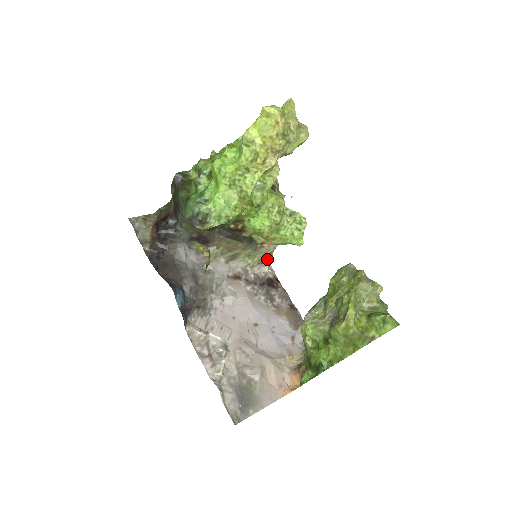
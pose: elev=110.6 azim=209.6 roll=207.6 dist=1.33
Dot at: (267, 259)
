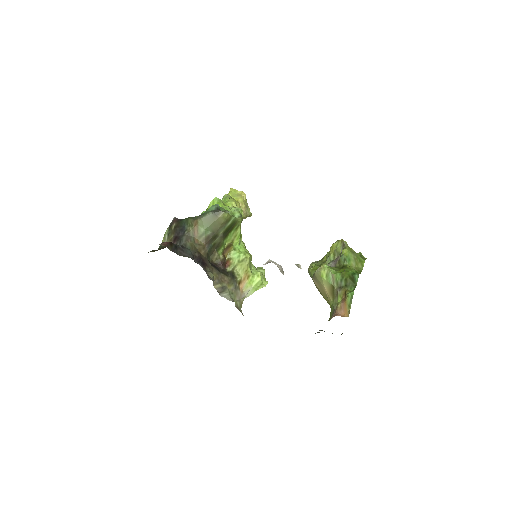
Dot at: (240, 310)
